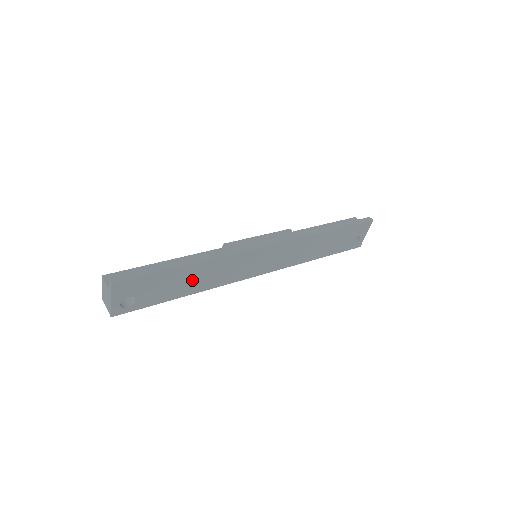
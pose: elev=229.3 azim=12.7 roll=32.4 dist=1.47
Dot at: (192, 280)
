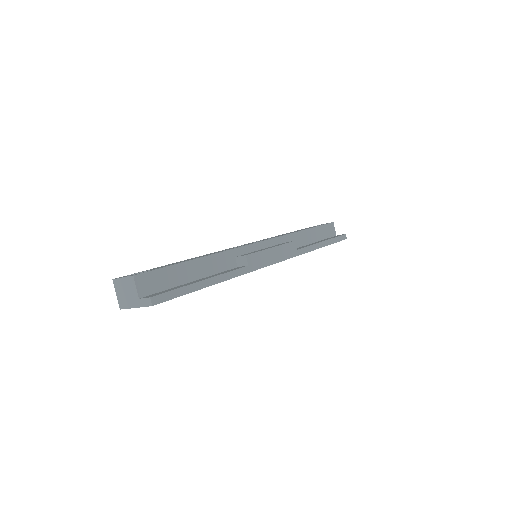
Dot at: occluded
